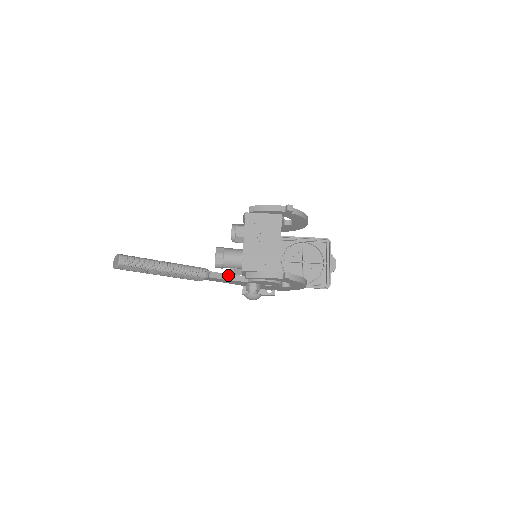
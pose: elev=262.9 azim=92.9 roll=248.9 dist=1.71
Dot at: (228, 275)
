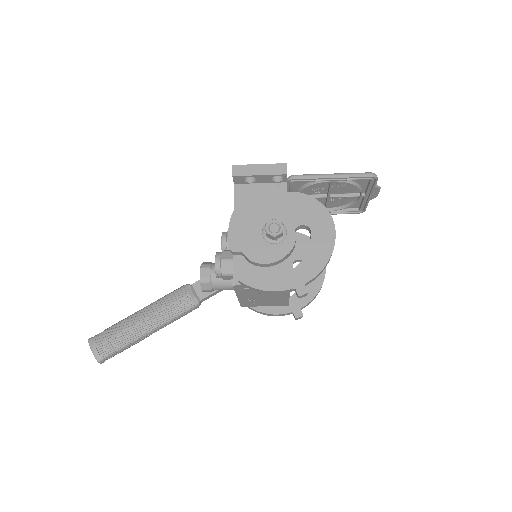
Dot at: occluded
